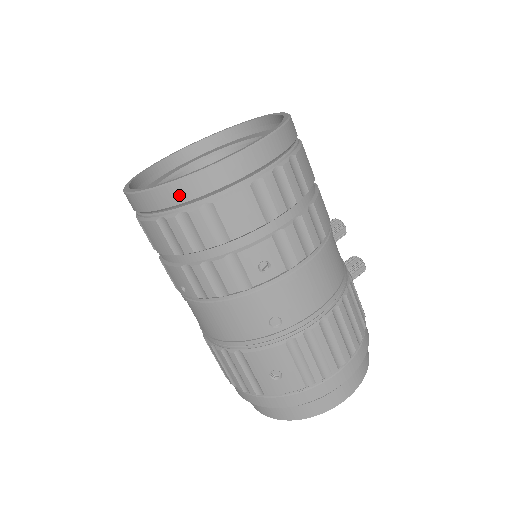
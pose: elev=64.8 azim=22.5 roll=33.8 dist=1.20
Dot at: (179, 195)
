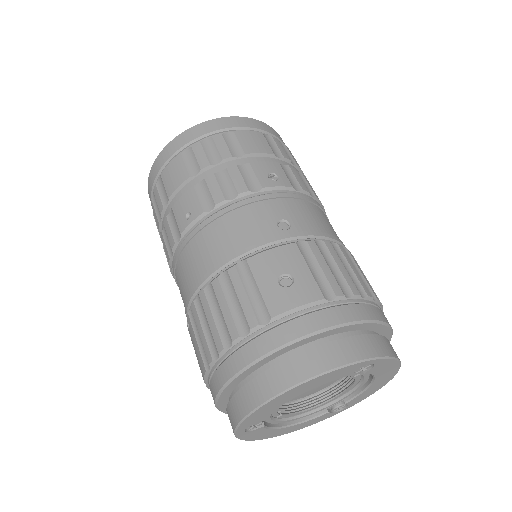
Dot at: (207, 128)
